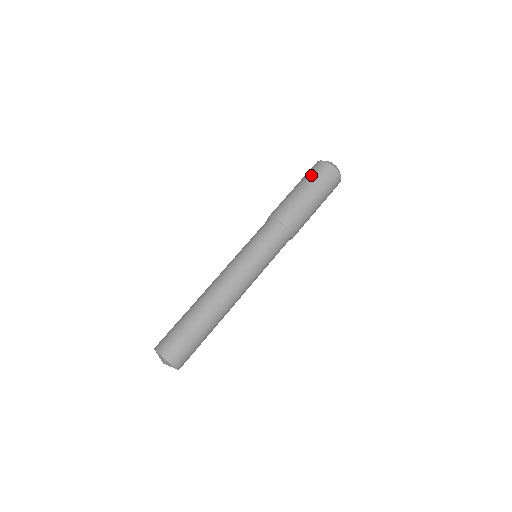
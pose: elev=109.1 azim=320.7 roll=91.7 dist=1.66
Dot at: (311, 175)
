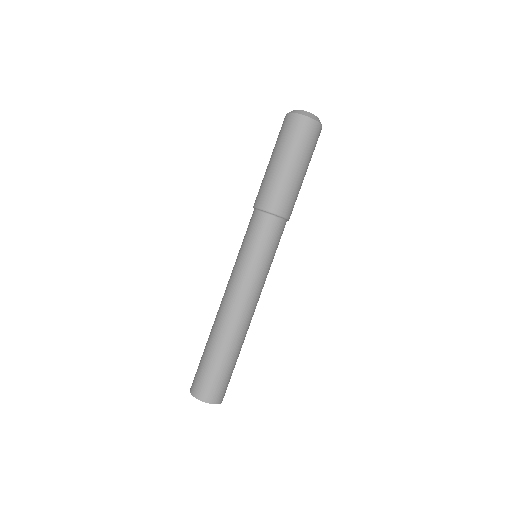
Dot at: (286, 138)
